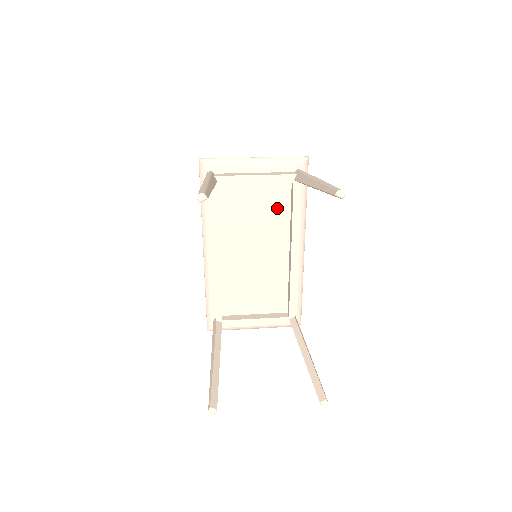
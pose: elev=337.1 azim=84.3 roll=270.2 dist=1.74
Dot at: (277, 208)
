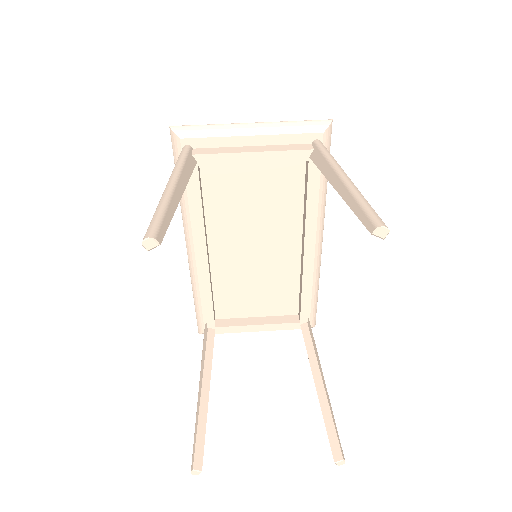
Dot at: (285, 193)
